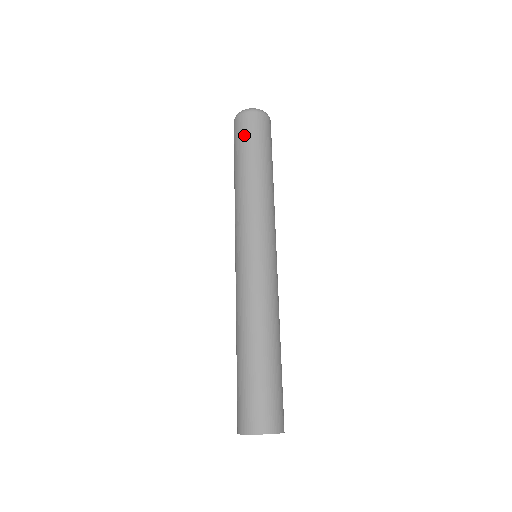
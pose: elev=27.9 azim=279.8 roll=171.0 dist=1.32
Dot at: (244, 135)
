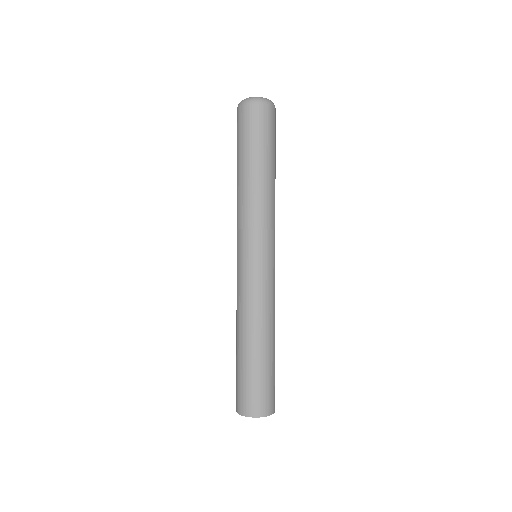
Dot at: (251, 130)
